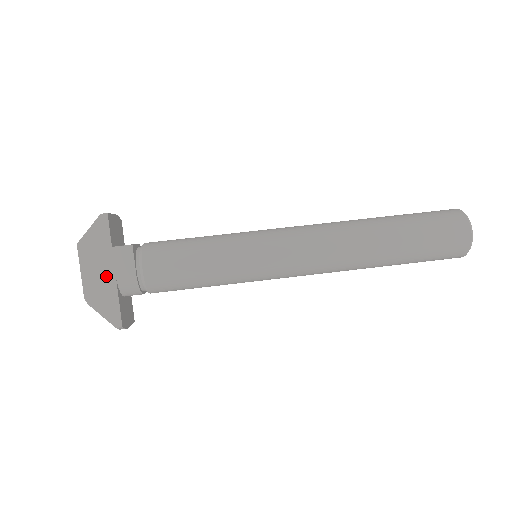
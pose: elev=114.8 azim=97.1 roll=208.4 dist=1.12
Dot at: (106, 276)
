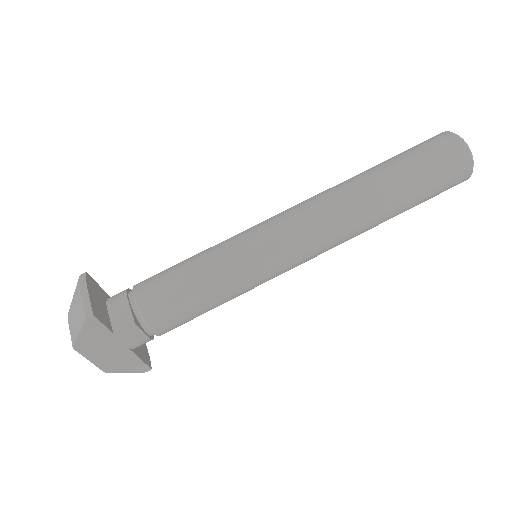
Dot at: (118, 352)
